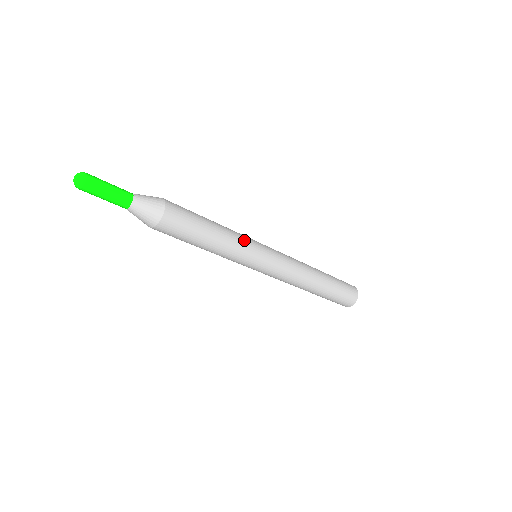
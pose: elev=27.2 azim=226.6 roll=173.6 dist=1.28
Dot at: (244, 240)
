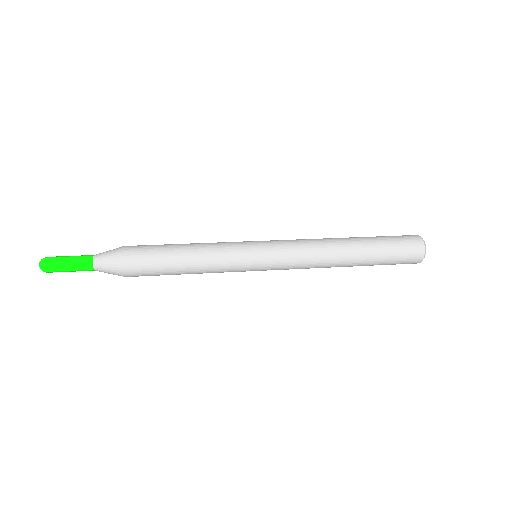
Dot at: (226, 252)
